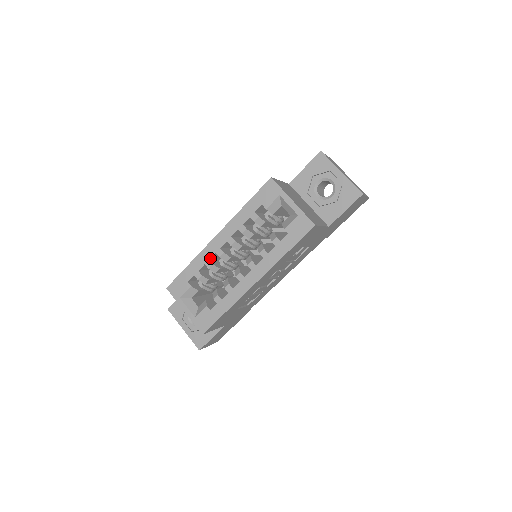
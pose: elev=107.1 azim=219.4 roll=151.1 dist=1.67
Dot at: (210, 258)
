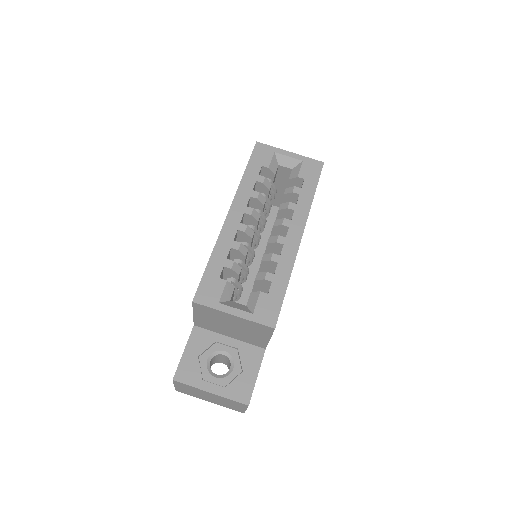
Dot at: (233, 239)
